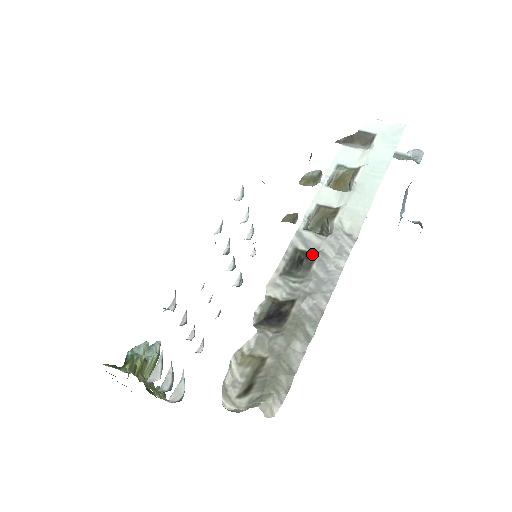
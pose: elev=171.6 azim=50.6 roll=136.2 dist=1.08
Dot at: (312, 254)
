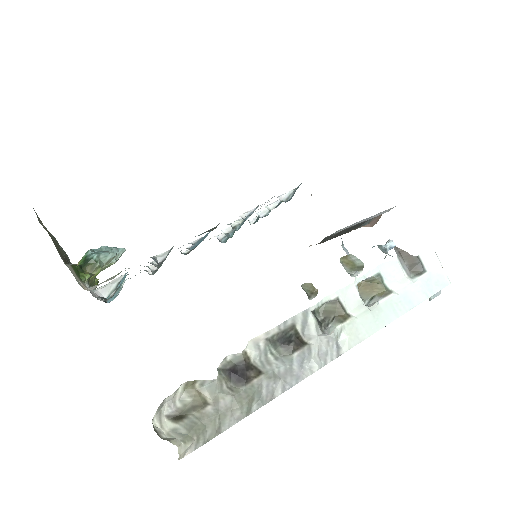
Dot at: (302, 342)
